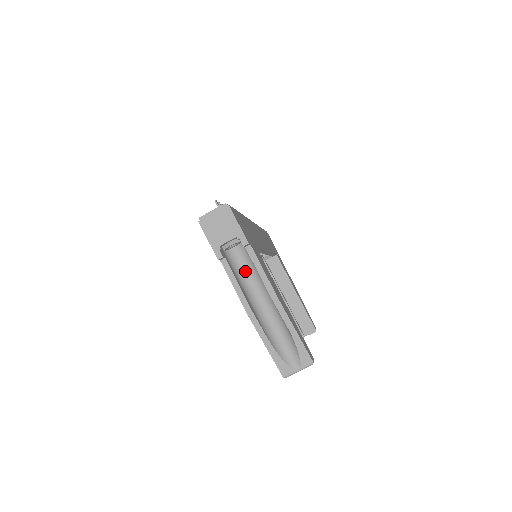
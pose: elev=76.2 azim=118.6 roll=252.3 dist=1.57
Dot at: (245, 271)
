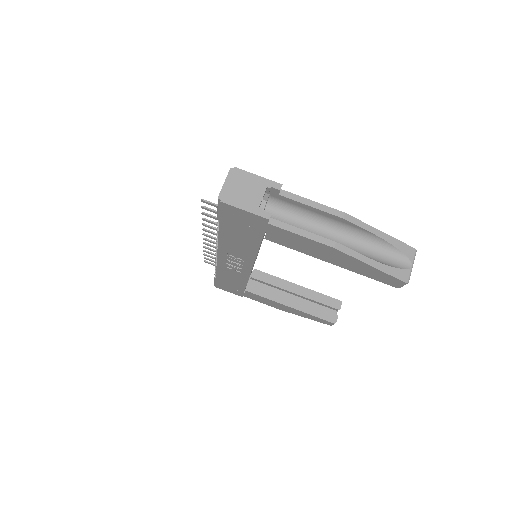
Dot at: (292, 224)
